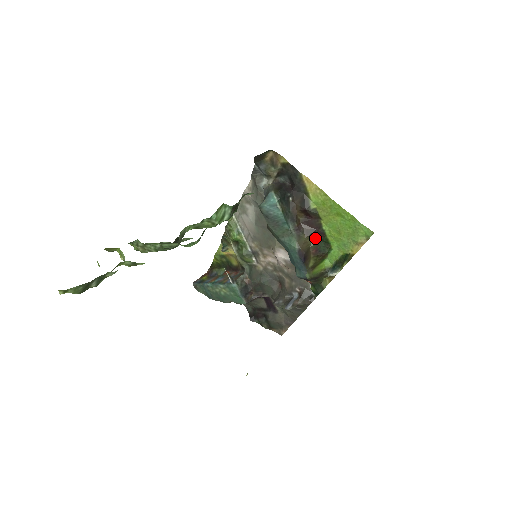
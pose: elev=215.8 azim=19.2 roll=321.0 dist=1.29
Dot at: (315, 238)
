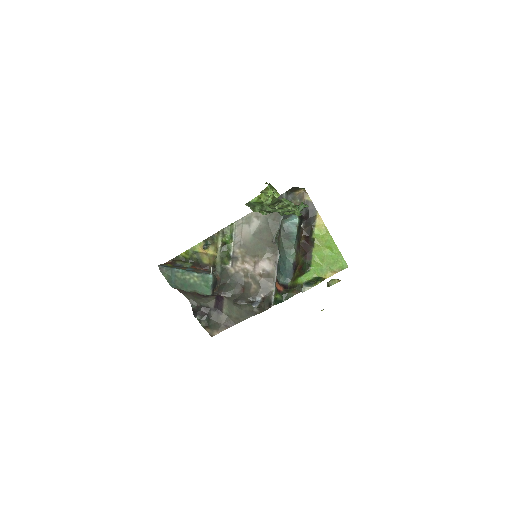
Dot at: (304, 259)
